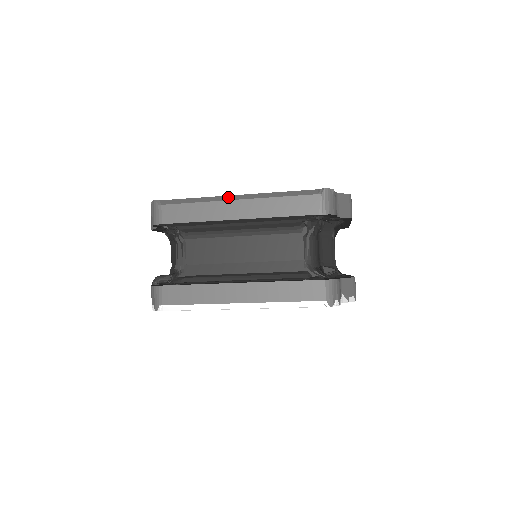
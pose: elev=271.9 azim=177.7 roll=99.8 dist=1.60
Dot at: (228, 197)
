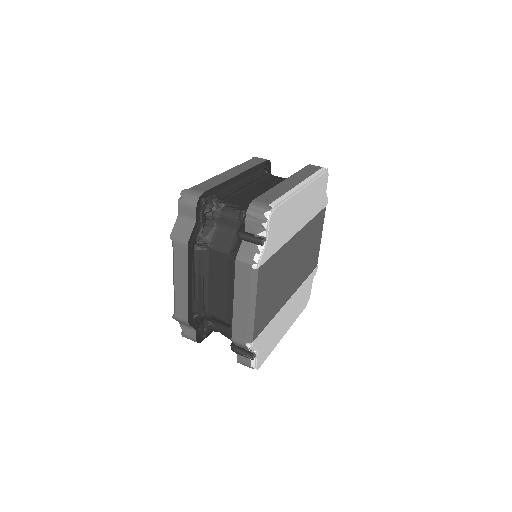
Dot at: occluded
